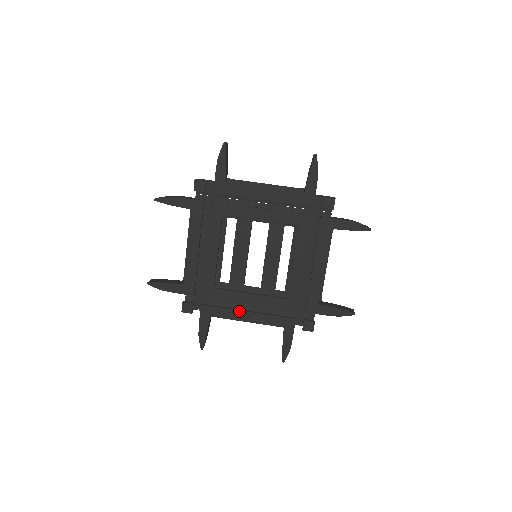
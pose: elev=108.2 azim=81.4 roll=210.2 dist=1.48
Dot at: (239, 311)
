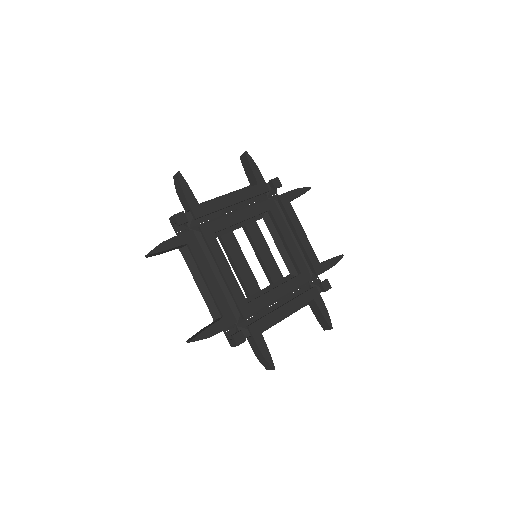
Dot at: (278, 309)
